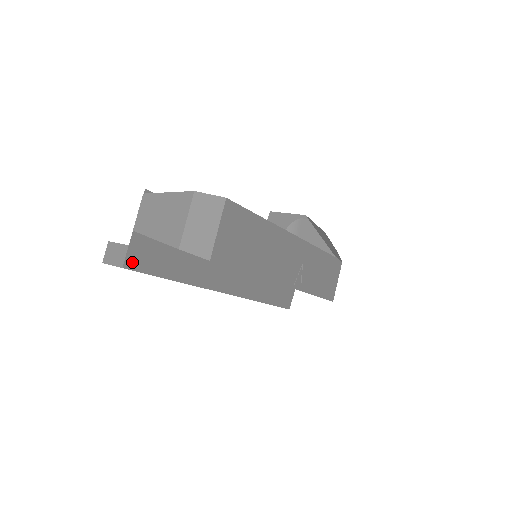
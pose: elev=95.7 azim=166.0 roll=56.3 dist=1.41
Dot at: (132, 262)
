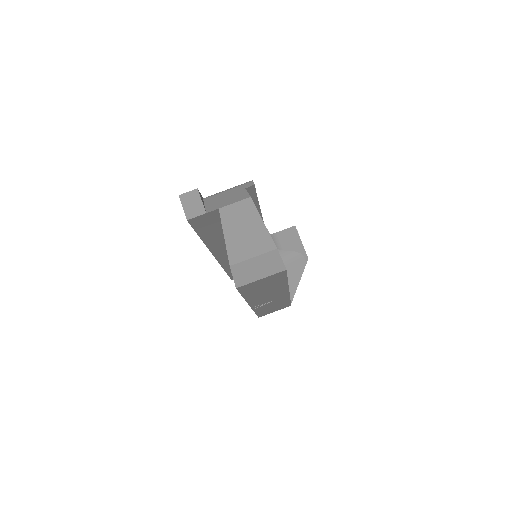
Dot at: (196, 220)
